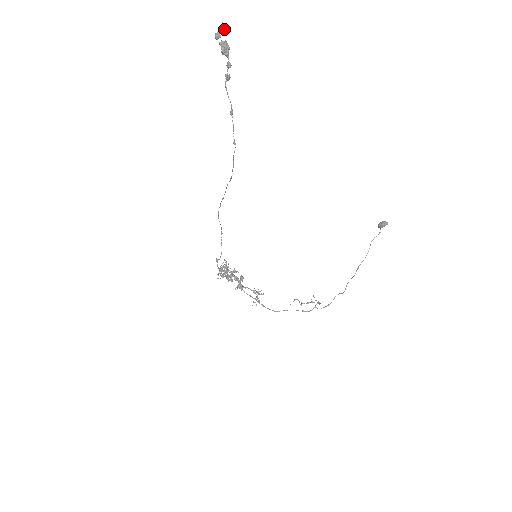
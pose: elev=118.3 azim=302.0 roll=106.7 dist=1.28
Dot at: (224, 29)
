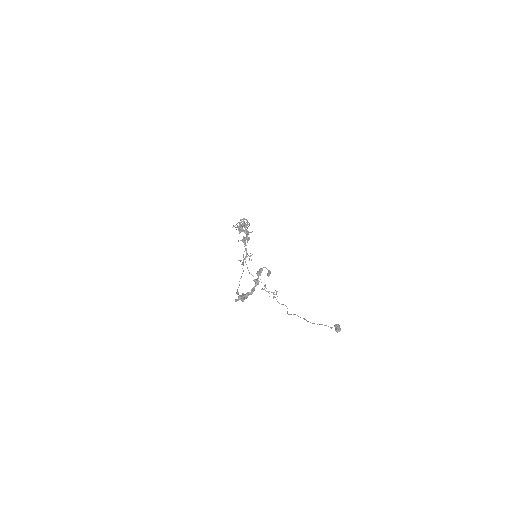
Dot at: (268, 275)
